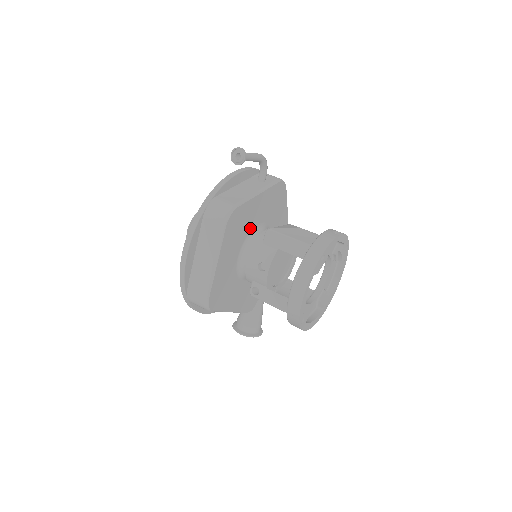
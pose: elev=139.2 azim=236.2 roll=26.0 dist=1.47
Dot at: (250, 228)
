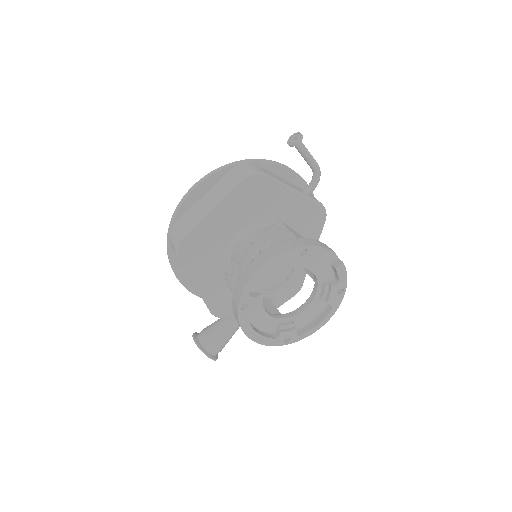
Dot at: (266, 216)
